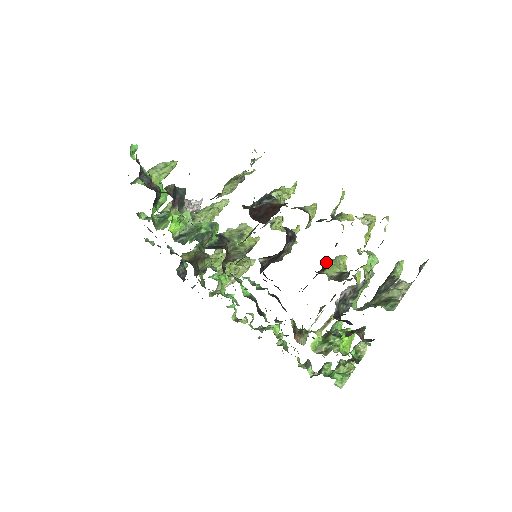
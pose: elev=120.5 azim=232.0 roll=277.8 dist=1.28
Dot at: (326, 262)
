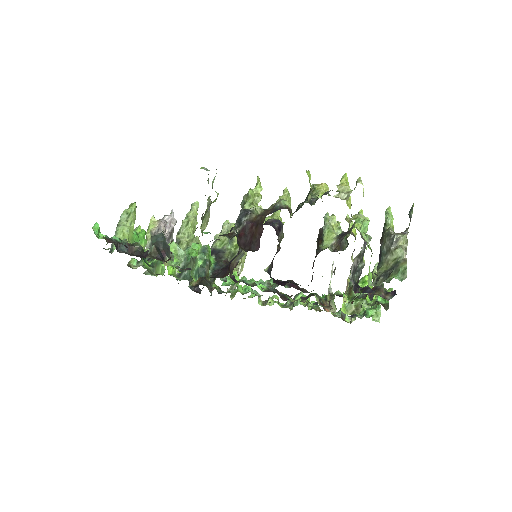
Dot at: (319, 230)
